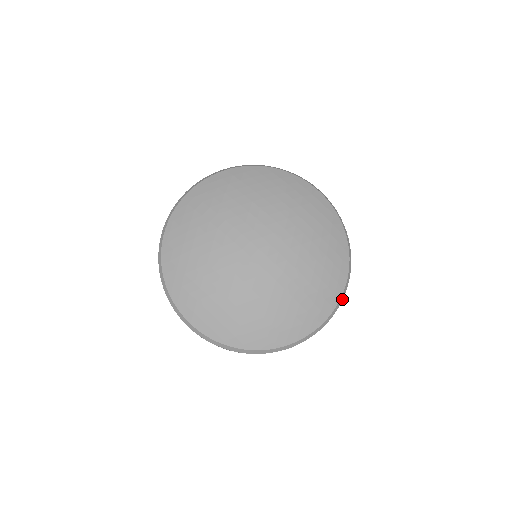
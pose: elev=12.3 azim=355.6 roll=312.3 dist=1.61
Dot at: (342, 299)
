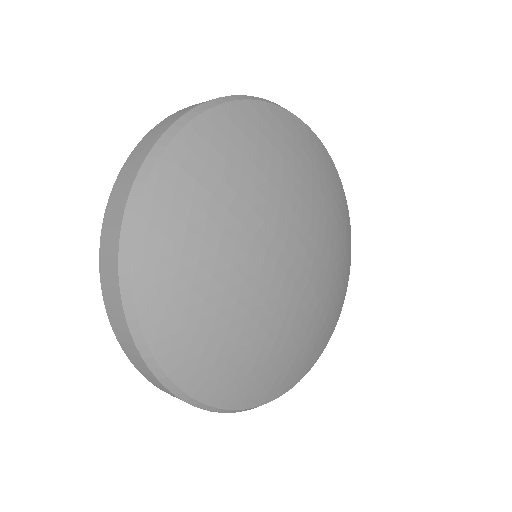
Dot at: occluded
